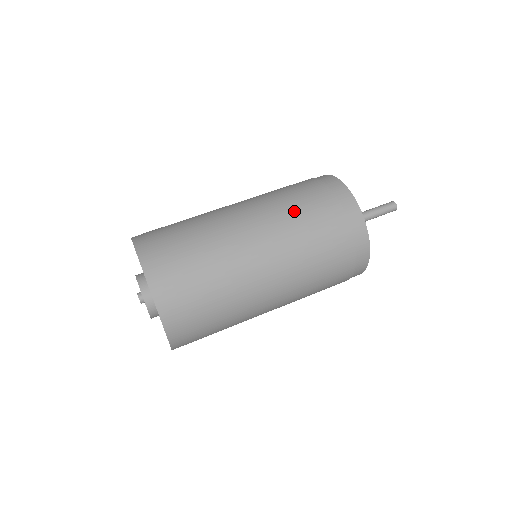
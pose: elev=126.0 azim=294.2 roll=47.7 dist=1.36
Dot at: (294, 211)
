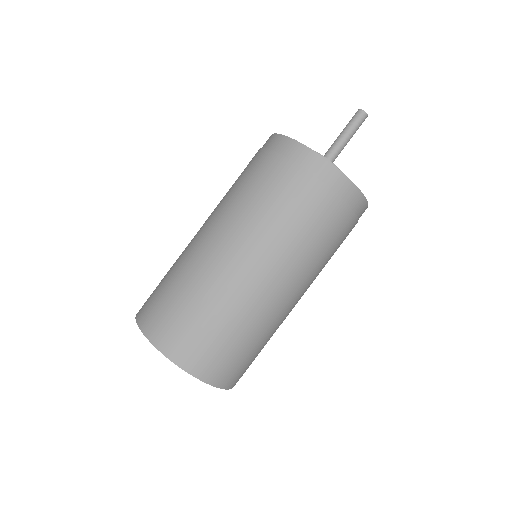
Dot at: (321, 252)
